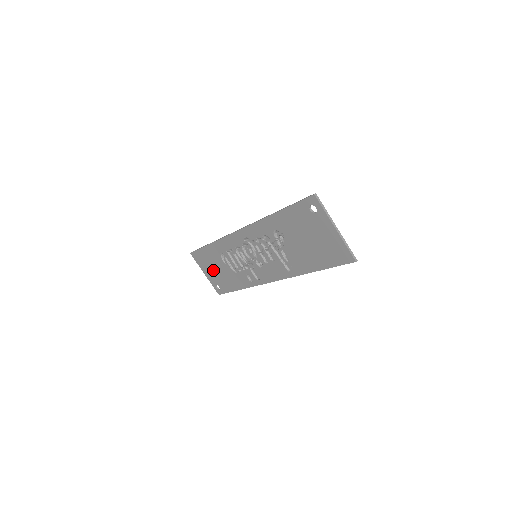
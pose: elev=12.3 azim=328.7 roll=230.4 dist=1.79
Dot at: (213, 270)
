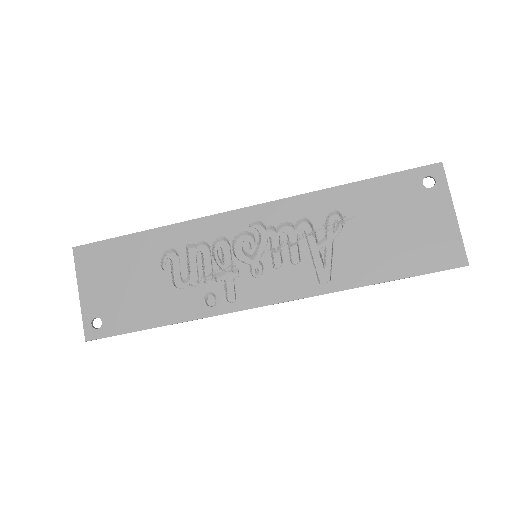
Dot at: (114, 284)
